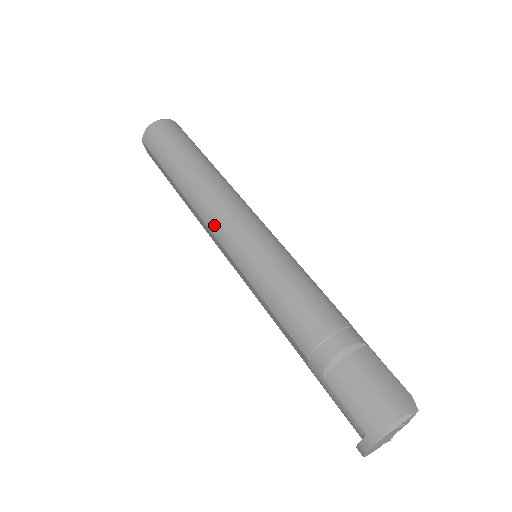
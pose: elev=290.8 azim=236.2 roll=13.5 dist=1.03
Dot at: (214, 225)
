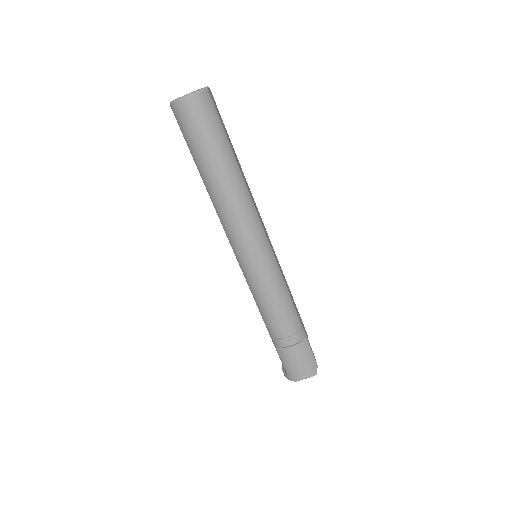
Dot at: (230, 236)
